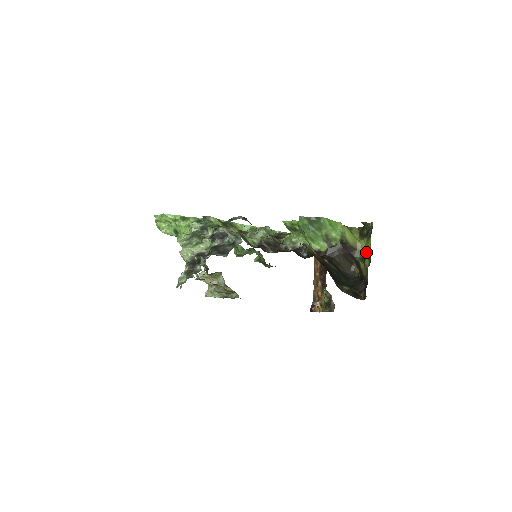
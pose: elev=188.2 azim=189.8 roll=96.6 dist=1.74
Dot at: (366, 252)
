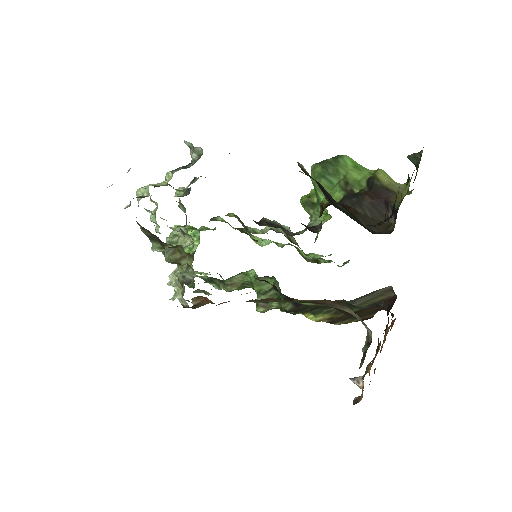
Dot at: occluded
